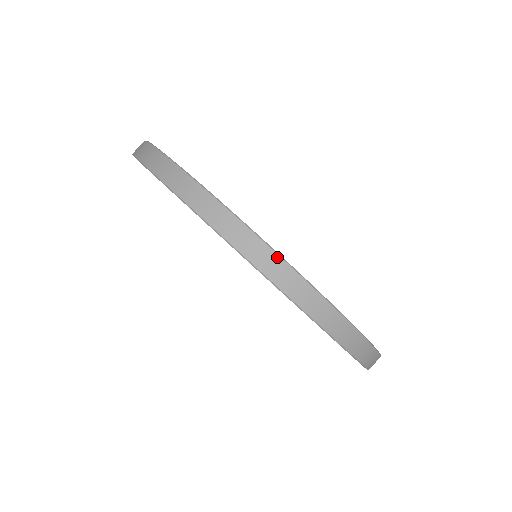
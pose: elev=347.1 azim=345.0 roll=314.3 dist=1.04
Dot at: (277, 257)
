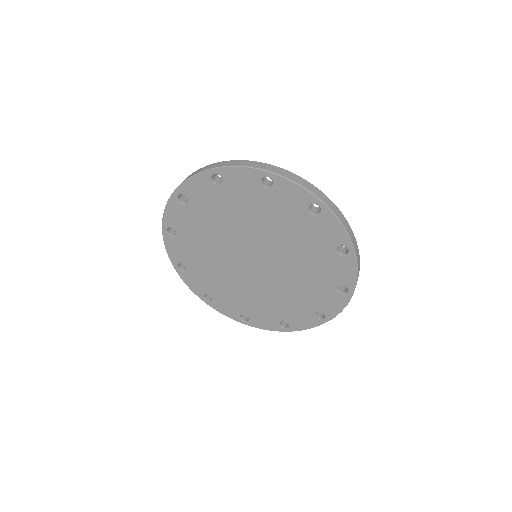
Dot at: (325, 195)
